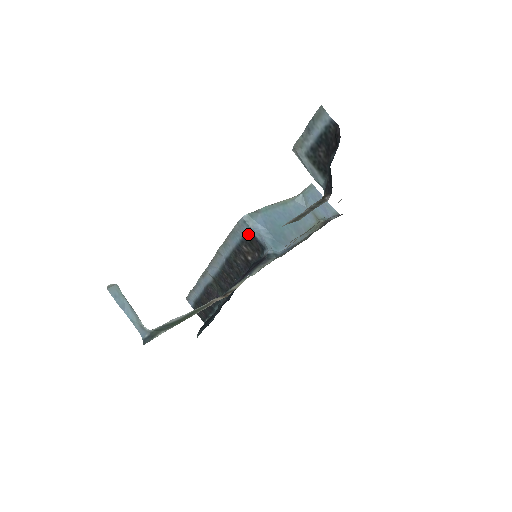
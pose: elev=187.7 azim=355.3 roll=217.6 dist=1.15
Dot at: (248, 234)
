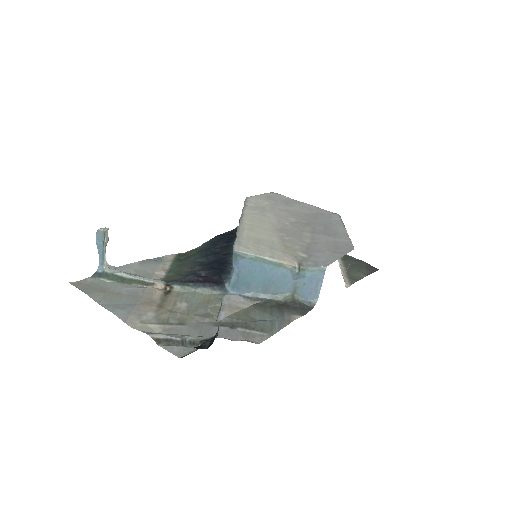
Dot at: occluded
